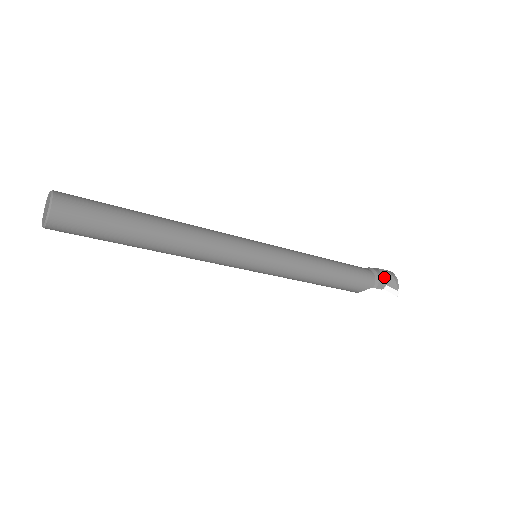
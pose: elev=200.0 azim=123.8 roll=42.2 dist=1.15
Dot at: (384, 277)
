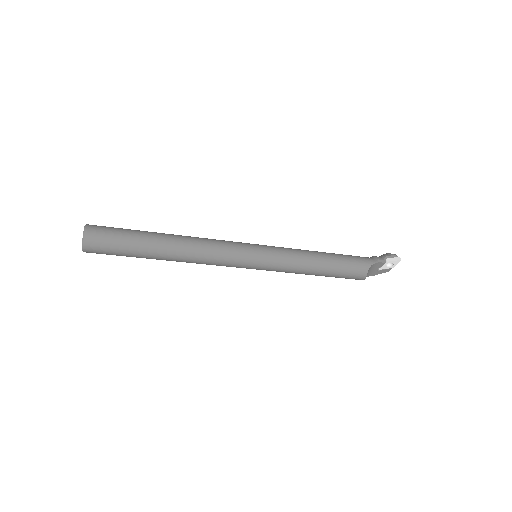
Dot at: (380, 256)
